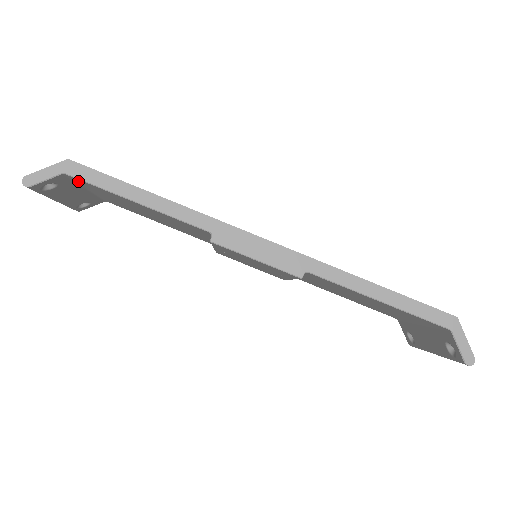
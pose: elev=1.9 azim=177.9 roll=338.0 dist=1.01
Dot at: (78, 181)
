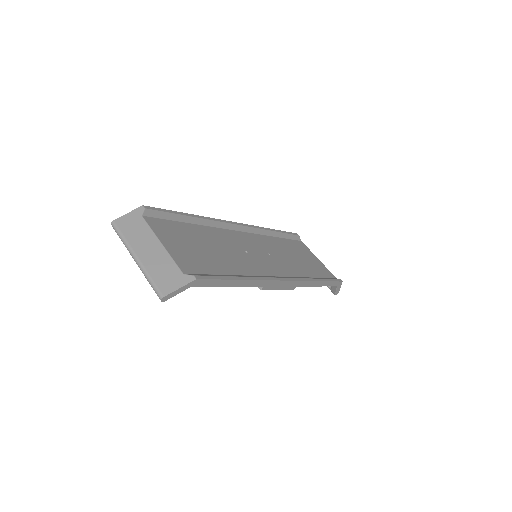
Dot at: occluded
